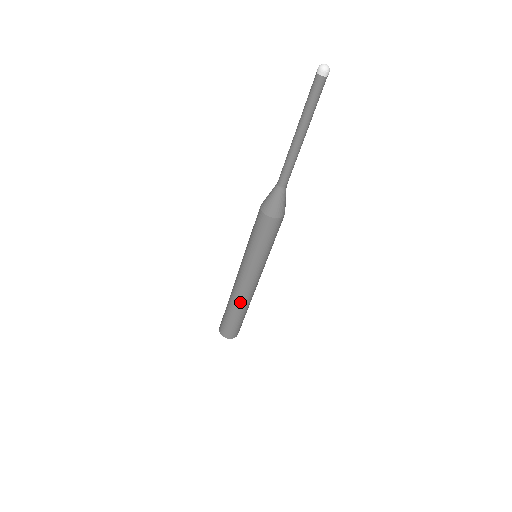
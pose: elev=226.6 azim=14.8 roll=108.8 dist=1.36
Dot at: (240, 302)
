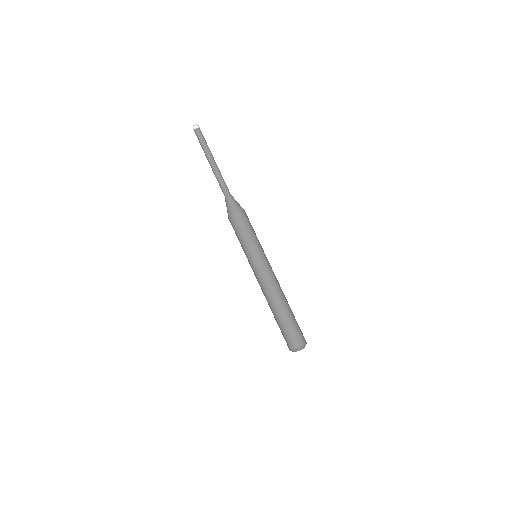
Dot at: (268, 301)
